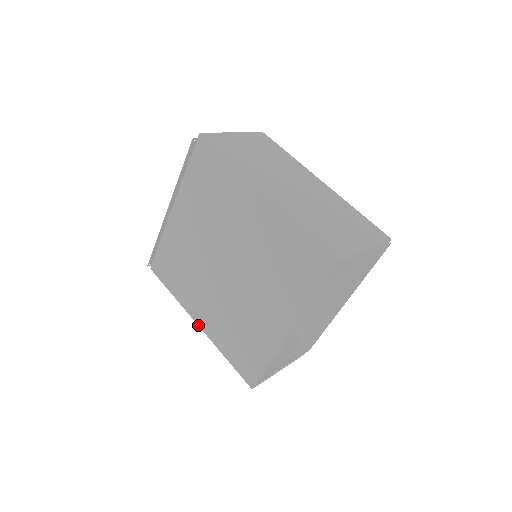
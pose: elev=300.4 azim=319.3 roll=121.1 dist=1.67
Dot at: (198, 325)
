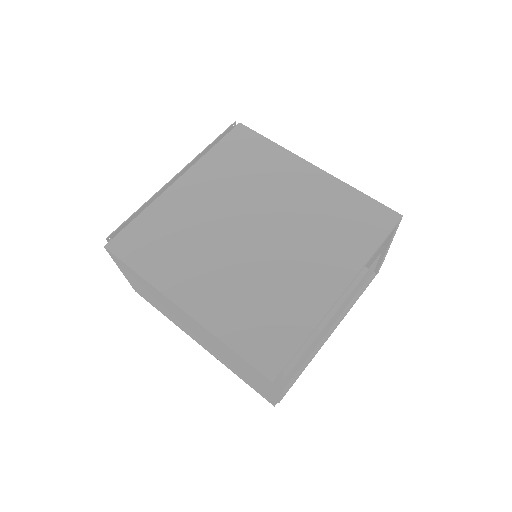
Dot at: (182, 309)
